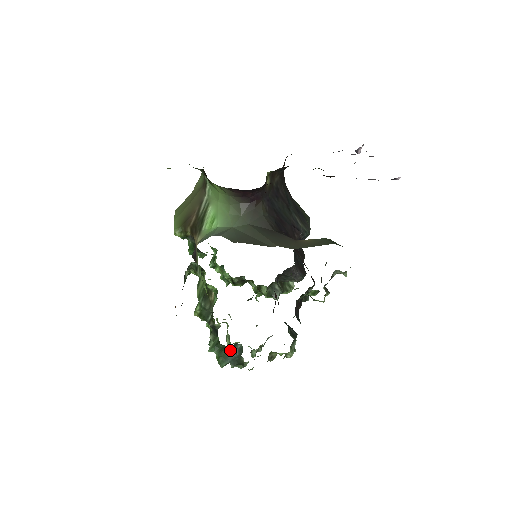
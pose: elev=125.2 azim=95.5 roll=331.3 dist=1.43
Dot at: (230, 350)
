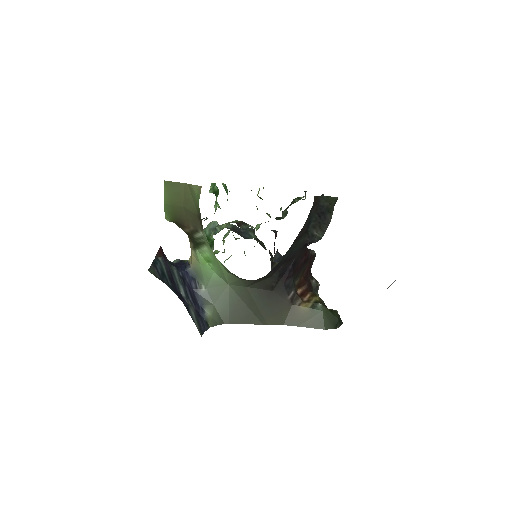
Dot at: occluded
